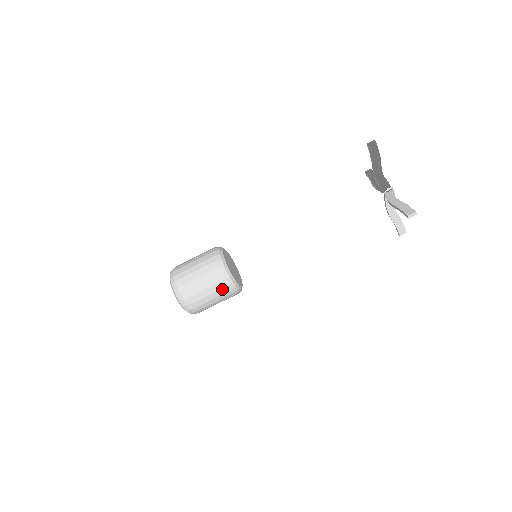
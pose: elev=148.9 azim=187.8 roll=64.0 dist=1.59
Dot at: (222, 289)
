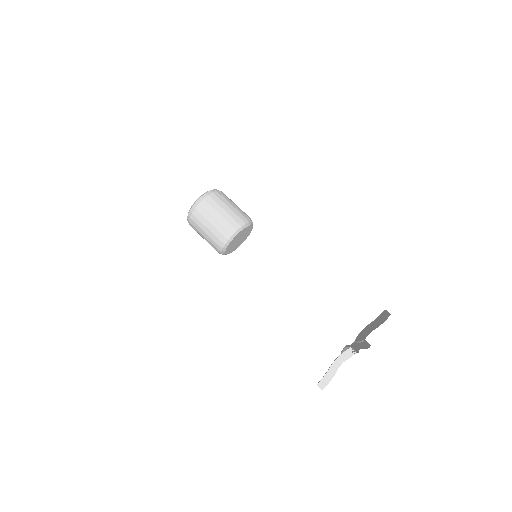
Dot at: (213, 247)
